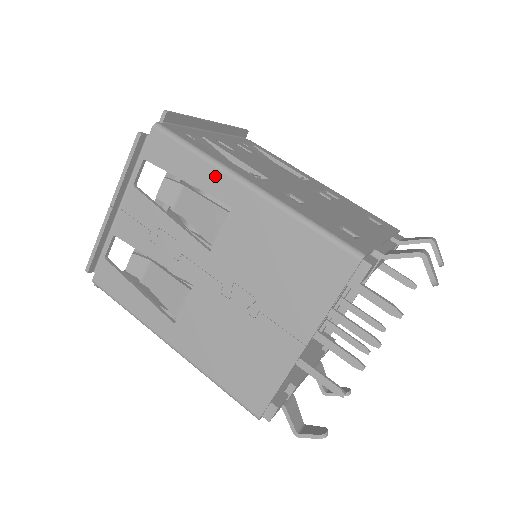
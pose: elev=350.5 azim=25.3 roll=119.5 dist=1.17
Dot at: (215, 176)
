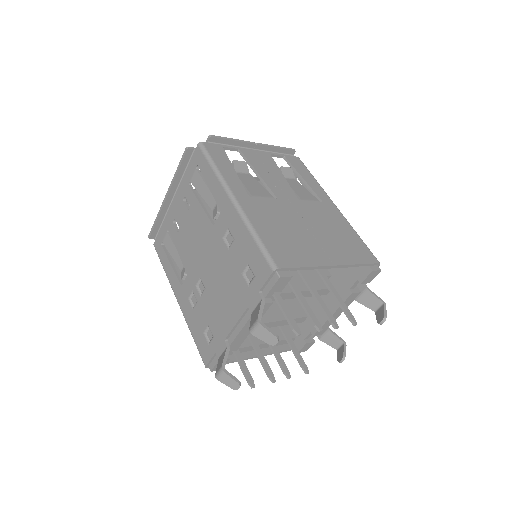
Dot at: (320, 190)
